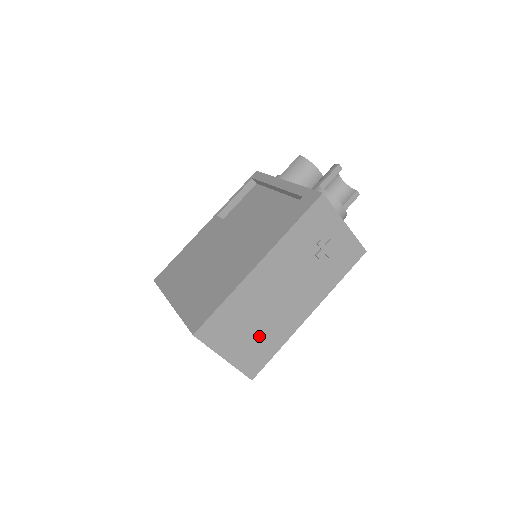
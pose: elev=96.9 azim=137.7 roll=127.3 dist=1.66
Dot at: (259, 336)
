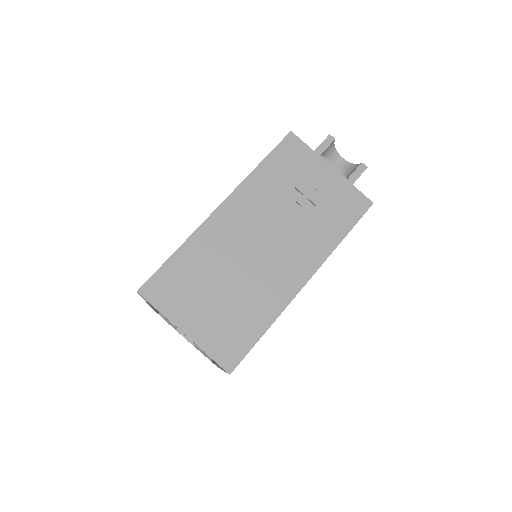
Dot at: (232, 306)
